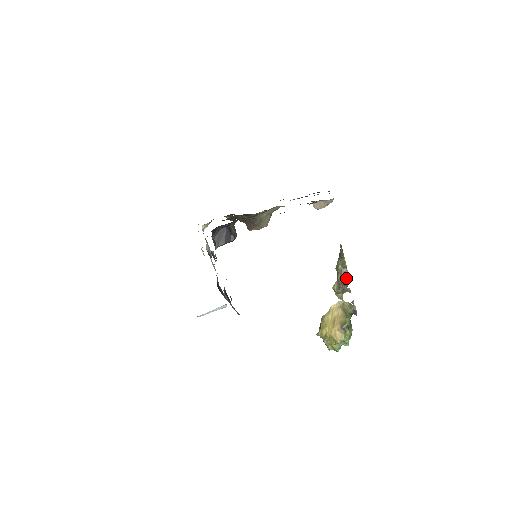
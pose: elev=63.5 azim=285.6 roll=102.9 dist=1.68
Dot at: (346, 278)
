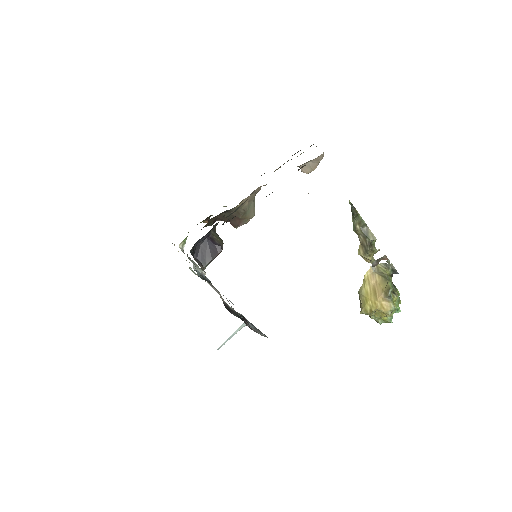
Dot at: (370, 237)
